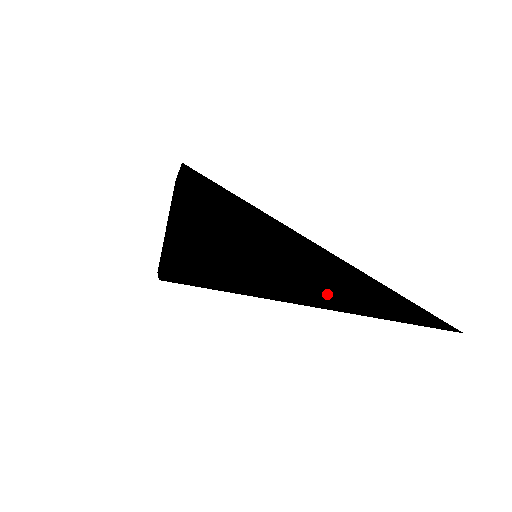
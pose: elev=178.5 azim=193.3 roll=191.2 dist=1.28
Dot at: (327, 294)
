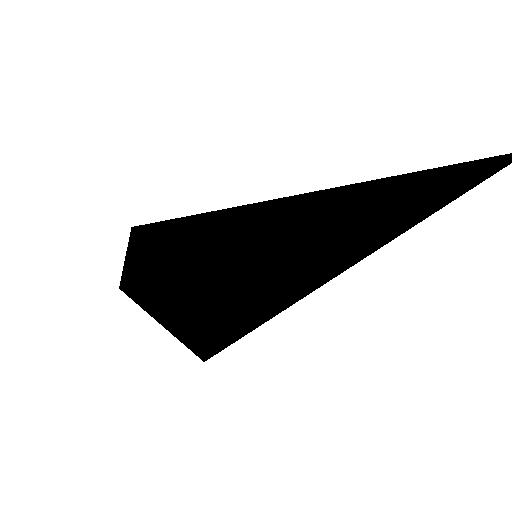
Dot at: (346, 253)
